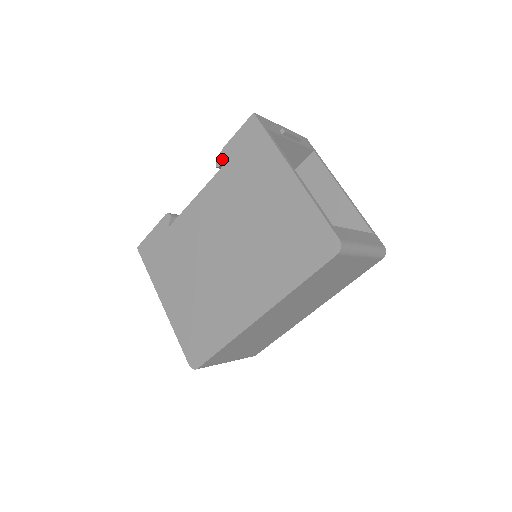
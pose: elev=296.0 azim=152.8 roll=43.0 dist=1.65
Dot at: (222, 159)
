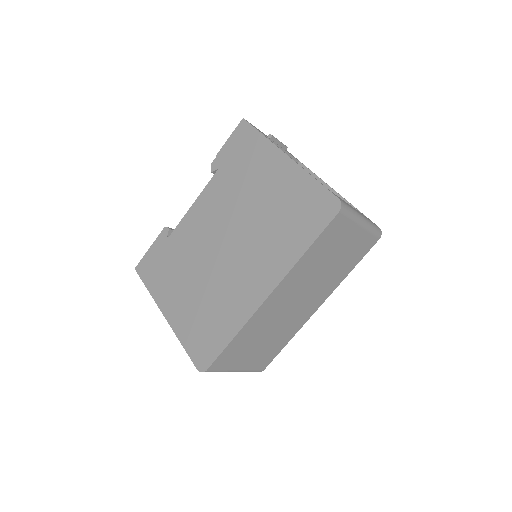
Dot at: (217, 164)
